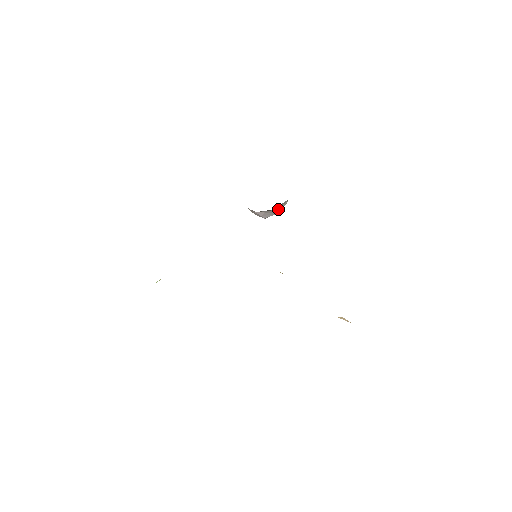
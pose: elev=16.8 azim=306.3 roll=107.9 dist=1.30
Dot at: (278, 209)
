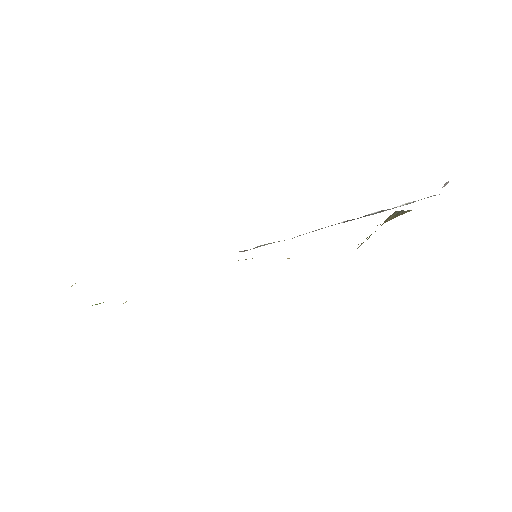
Dot at: occluded
